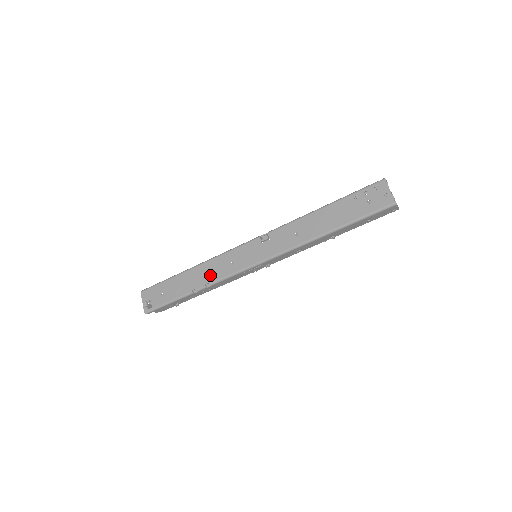
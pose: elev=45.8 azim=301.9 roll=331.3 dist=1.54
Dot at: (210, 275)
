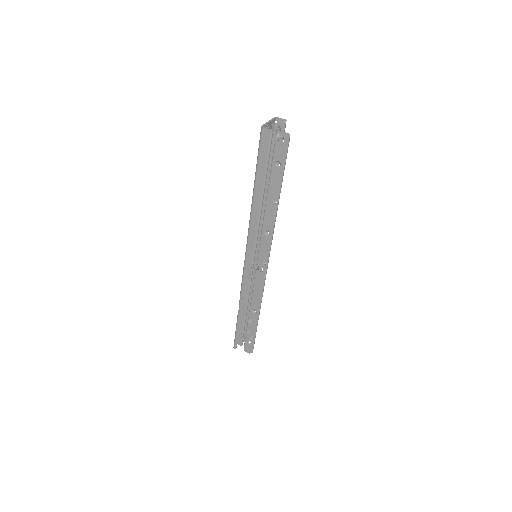
Dot at: occluded
